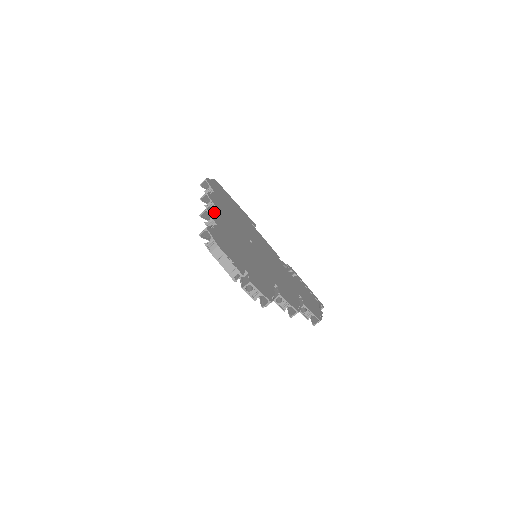
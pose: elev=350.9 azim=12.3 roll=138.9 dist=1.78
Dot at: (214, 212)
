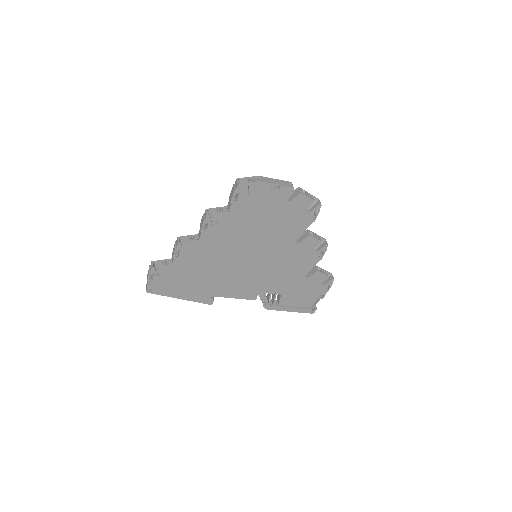
Dot at: occluded
